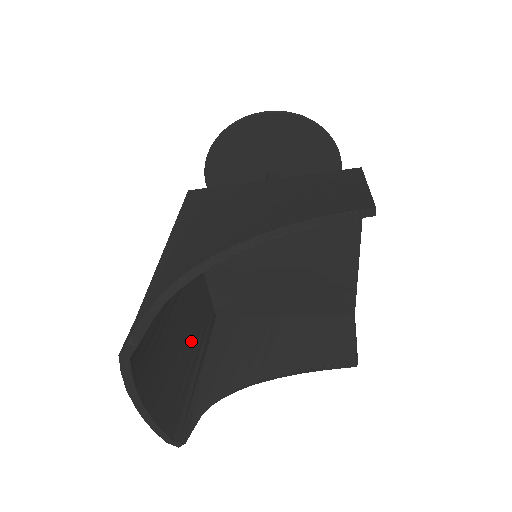
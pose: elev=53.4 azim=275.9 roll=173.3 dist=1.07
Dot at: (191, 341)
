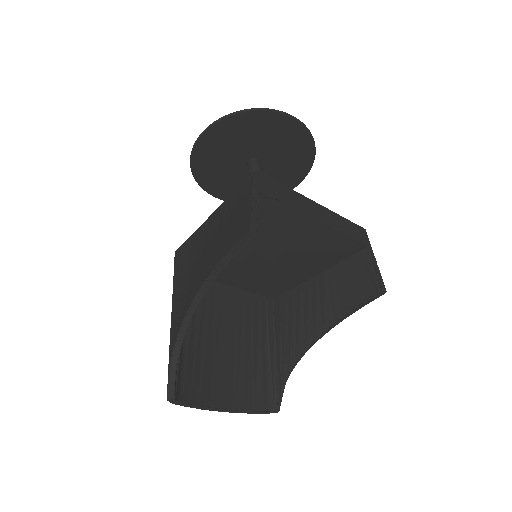
Dot at: (250, 339)
